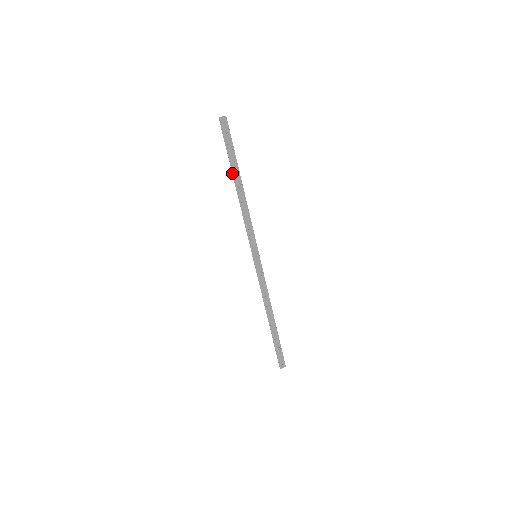
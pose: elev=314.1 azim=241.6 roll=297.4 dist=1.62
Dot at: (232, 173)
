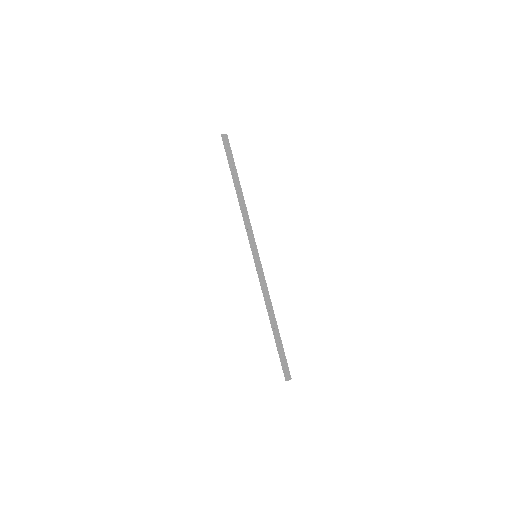
Dot at: (233, 179)
